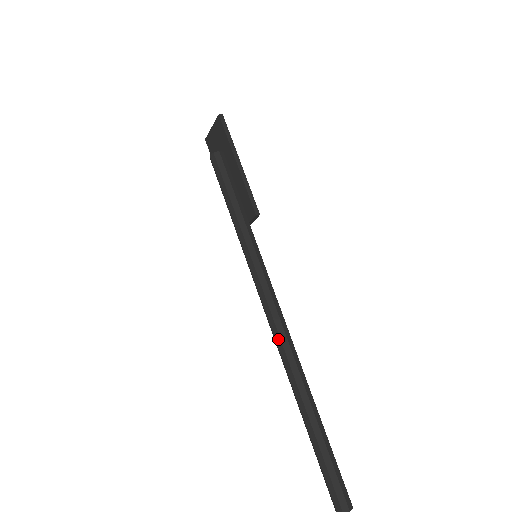
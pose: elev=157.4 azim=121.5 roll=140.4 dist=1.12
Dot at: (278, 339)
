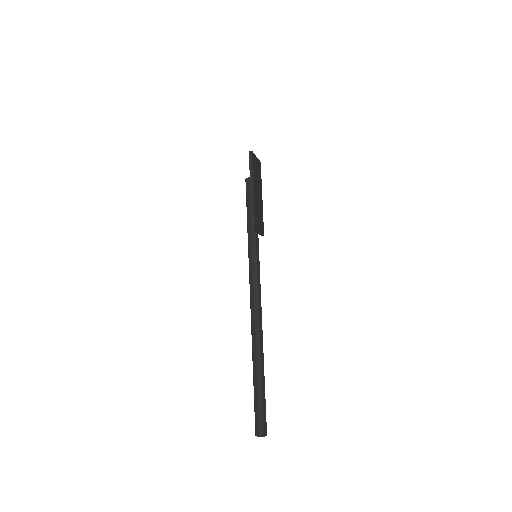
Dot at: (251, 316)
